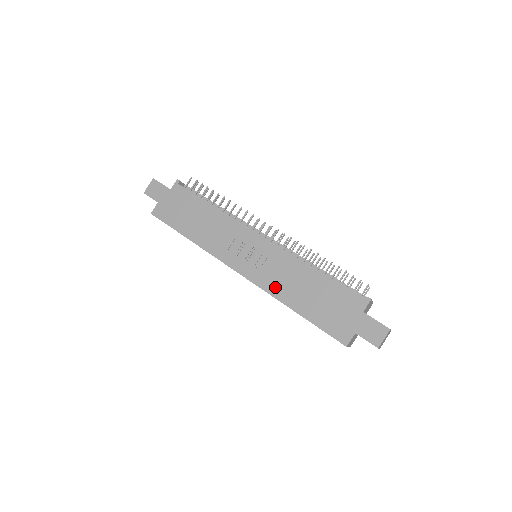
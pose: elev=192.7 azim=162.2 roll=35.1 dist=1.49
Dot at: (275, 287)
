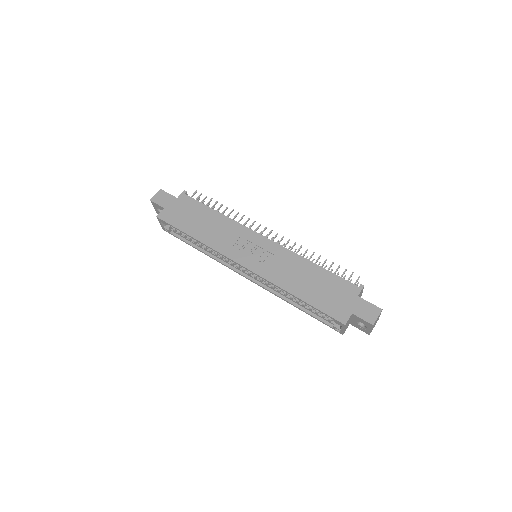
Dot at: (277, 277)
